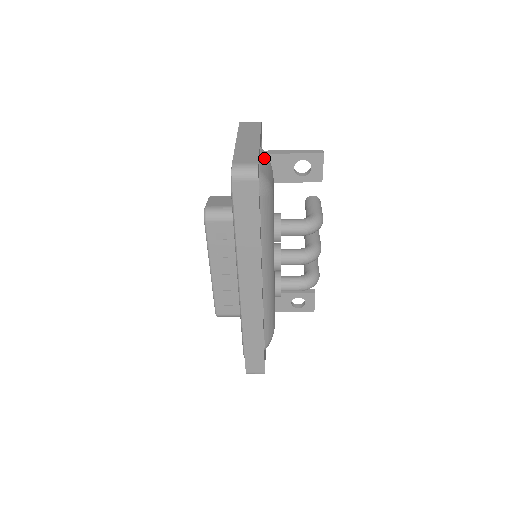
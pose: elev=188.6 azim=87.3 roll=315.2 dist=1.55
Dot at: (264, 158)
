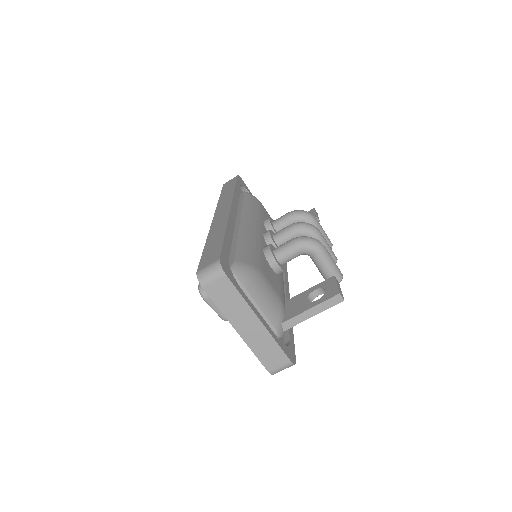
Dot at: occluded
